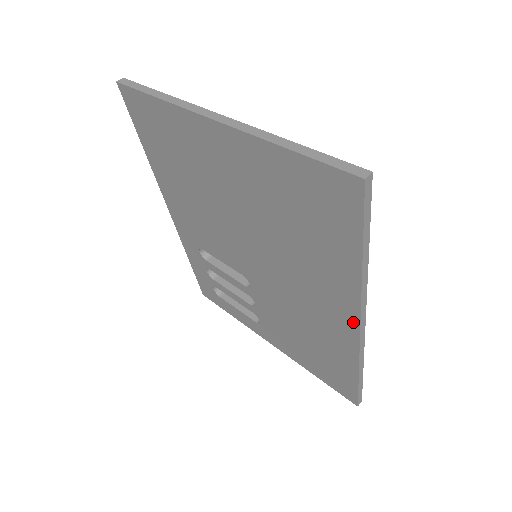
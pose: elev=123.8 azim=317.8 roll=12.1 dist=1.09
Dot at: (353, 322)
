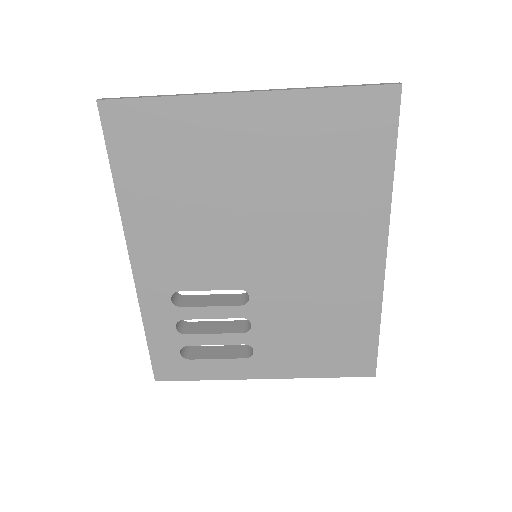
Dot at: (380, 252)
